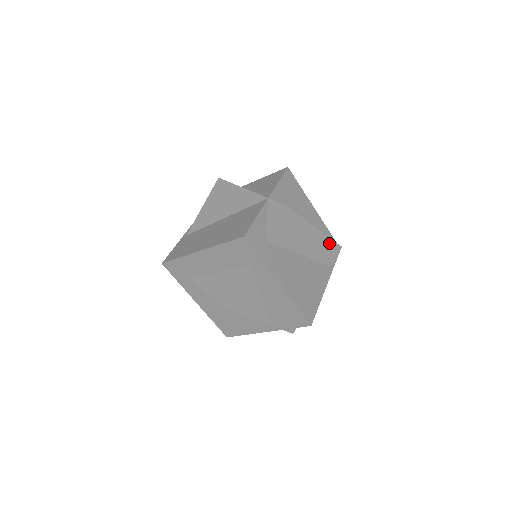
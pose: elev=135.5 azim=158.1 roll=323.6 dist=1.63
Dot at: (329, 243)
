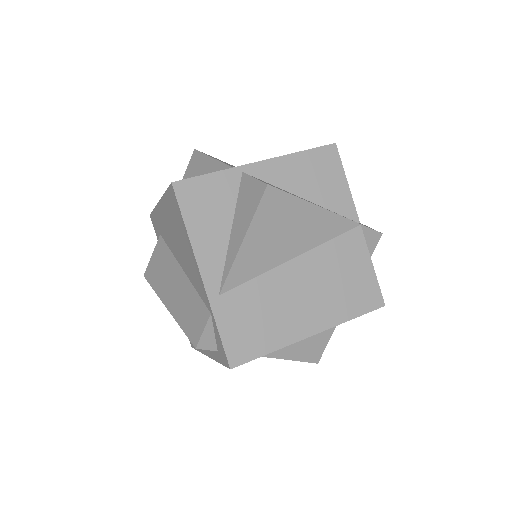
Dot at: occluded
